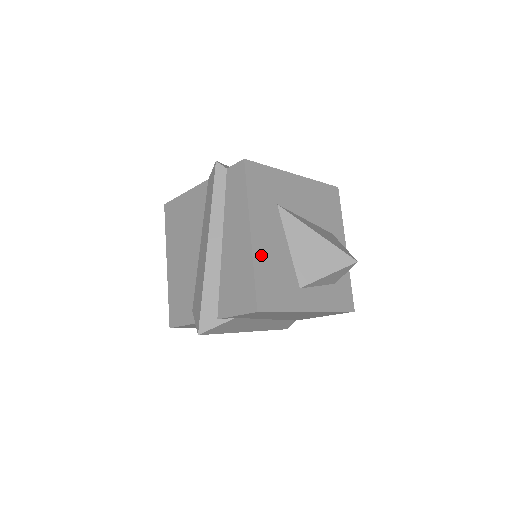
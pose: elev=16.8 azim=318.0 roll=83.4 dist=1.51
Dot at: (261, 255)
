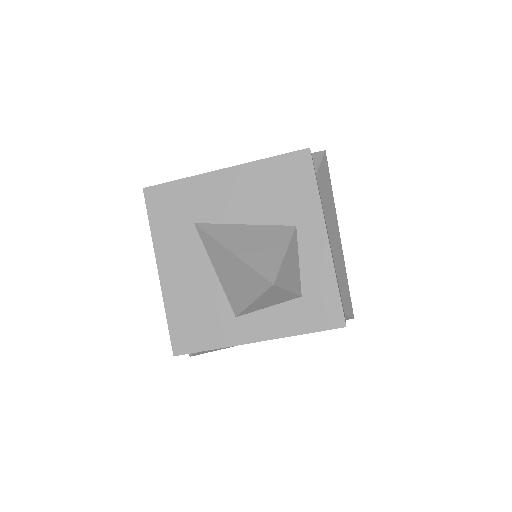
Dot at: (174, 293)
